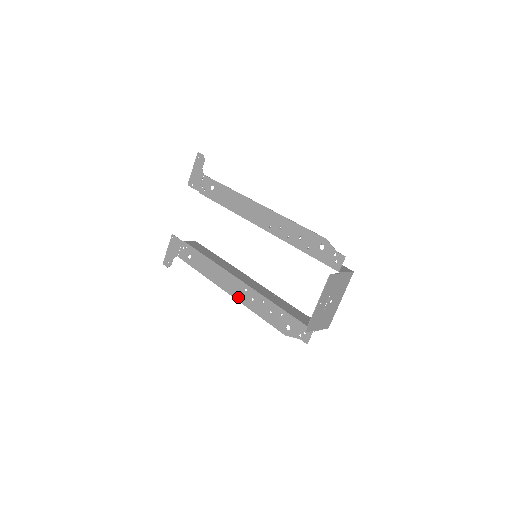
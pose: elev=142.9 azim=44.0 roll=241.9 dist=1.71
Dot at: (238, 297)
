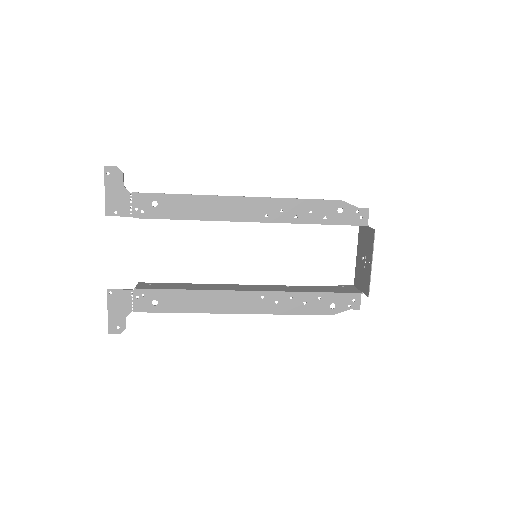
Dot at: (255, 310)
